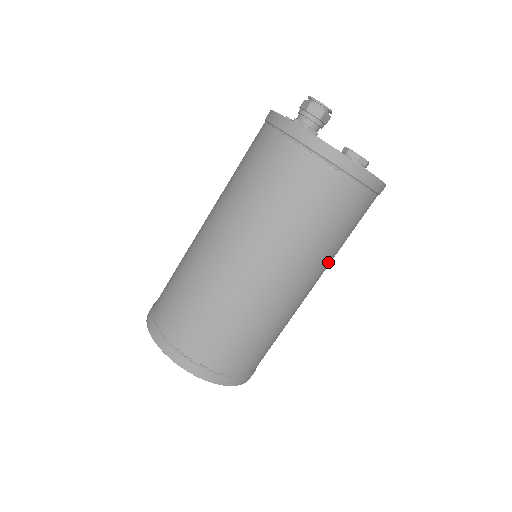
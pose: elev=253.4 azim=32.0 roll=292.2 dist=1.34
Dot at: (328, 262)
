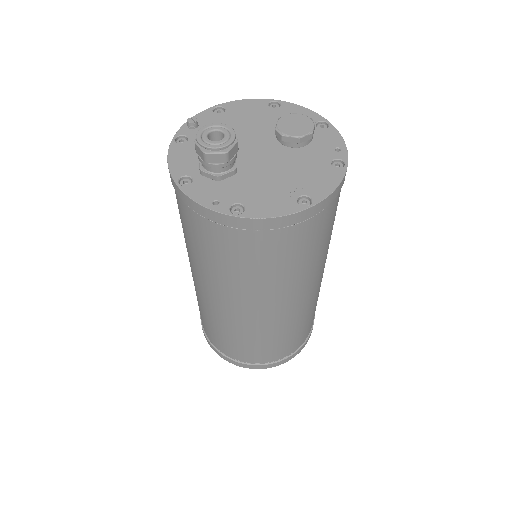
Dot at: (327, 250)
